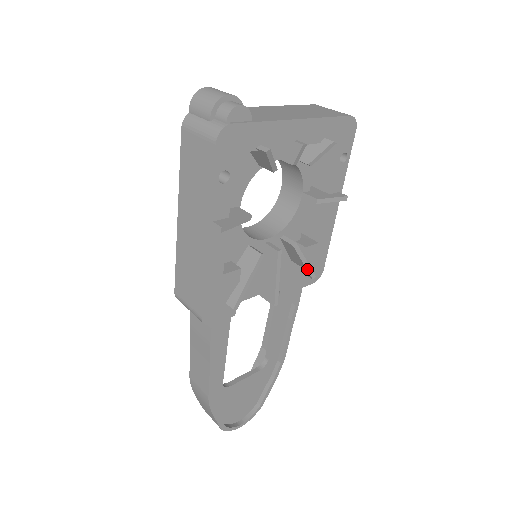
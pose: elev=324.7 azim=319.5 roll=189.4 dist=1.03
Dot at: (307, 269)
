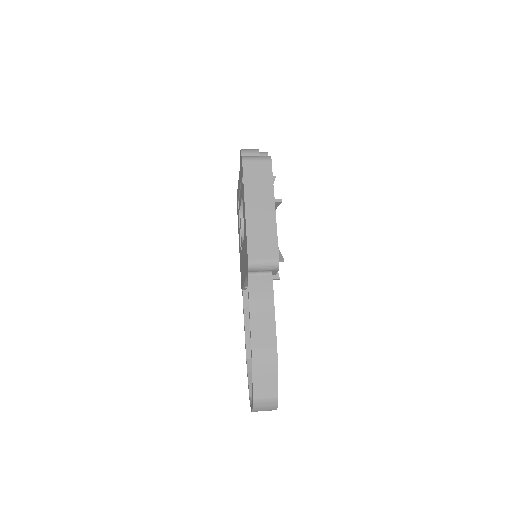
Dot at: occluded
